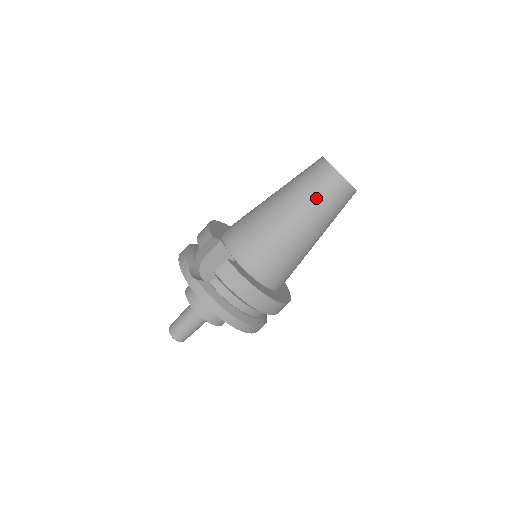
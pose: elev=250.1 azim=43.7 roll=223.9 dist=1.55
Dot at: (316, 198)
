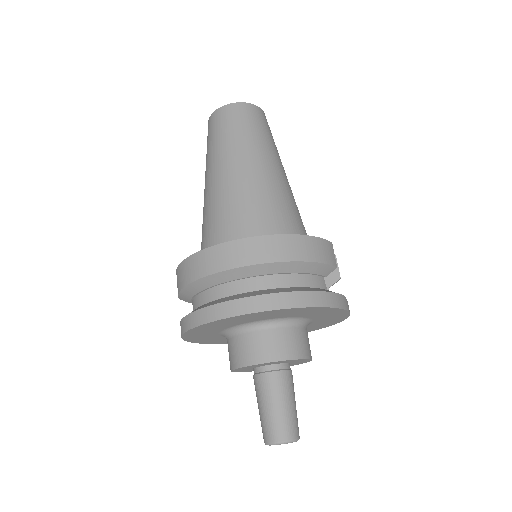
Dot at: (207, 152)
